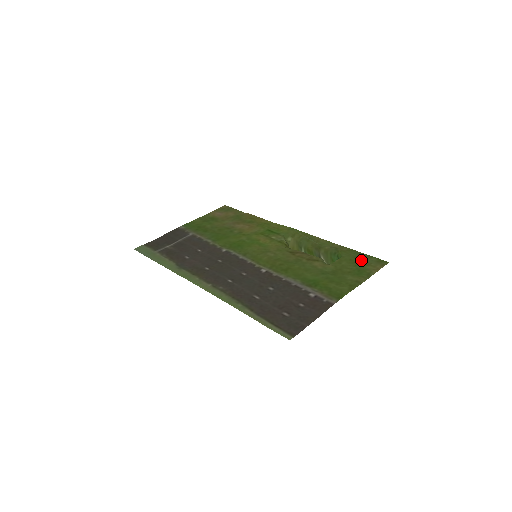
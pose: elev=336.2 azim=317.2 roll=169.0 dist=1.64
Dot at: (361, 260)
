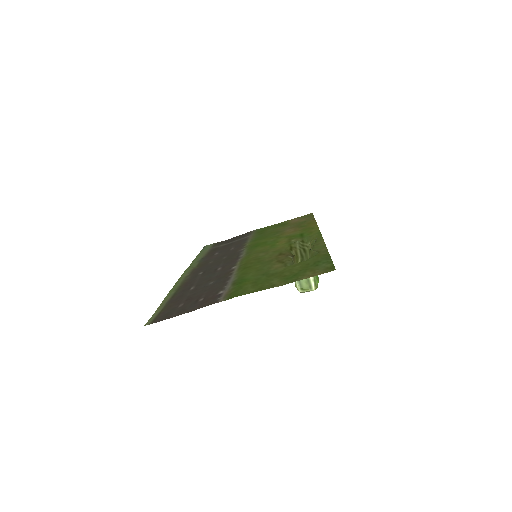
Dot at: (315, 265)
